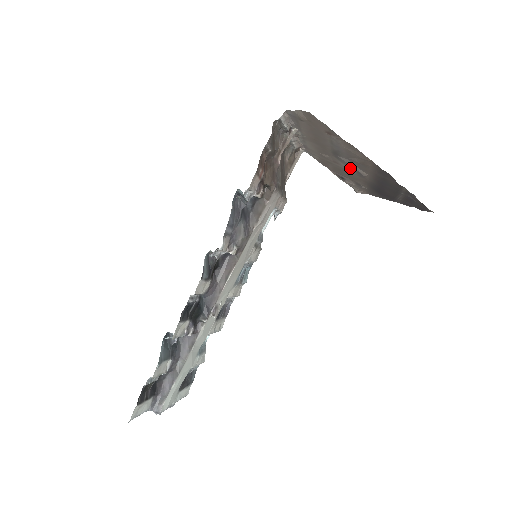
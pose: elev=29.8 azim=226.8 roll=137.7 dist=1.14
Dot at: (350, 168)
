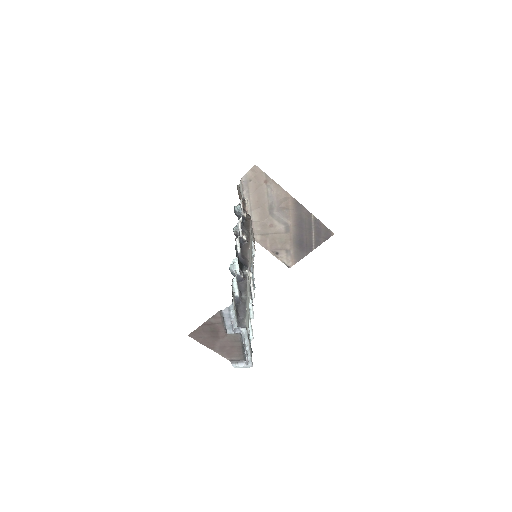
Dot at: (280, 223)
